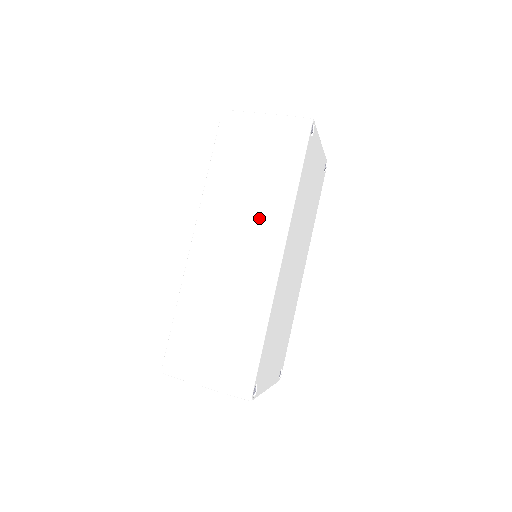
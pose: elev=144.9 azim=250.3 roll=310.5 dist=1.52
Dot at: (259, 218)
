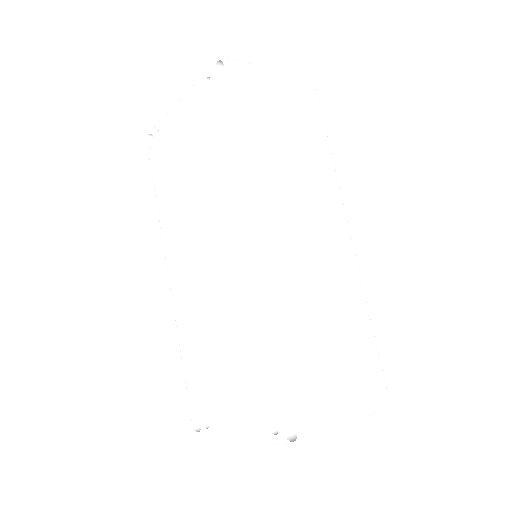
Dot at: (318, 193)
